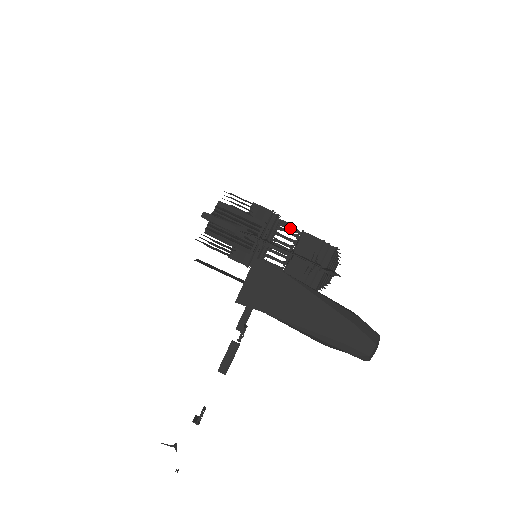
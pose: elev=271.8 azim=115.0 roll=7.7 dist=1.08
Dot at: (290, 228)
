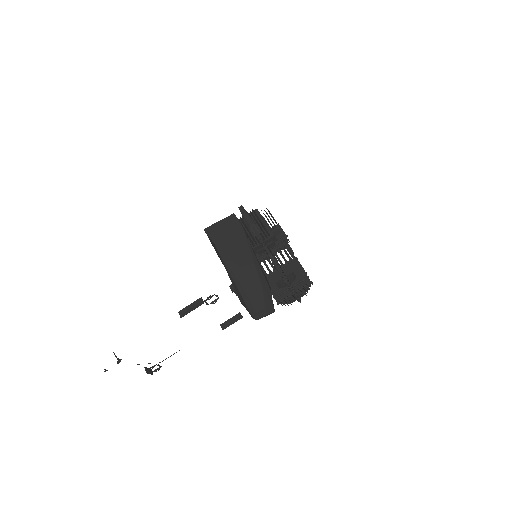
Dot at: (290, 251)
